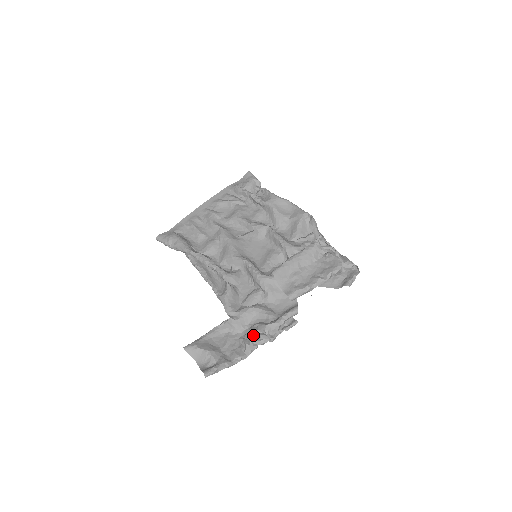
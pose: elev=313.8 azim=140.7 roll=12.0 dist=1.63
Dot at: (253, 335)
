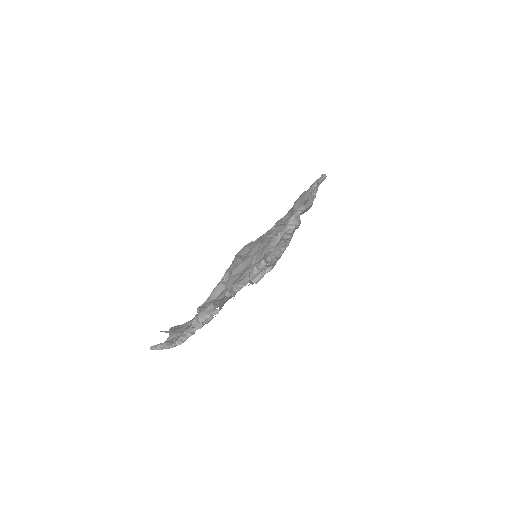
Dot at: occluded
